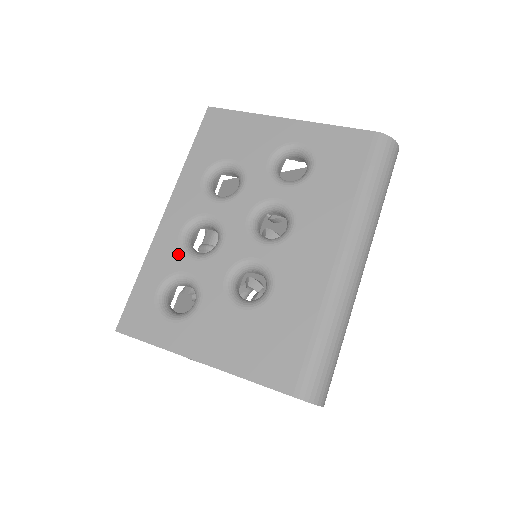
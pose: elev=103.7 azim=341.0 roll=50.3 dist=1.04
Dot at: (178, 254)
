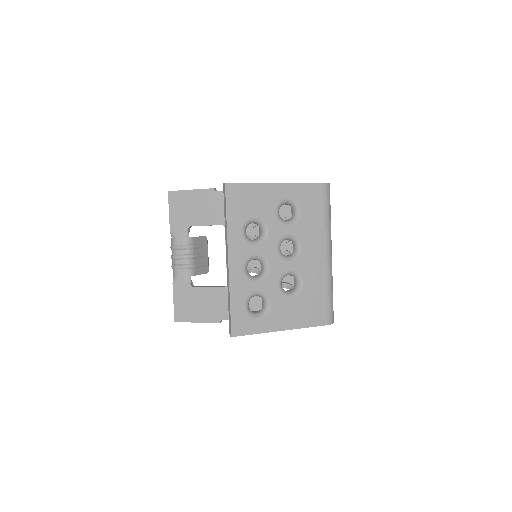
Dot at: (248, 283)
